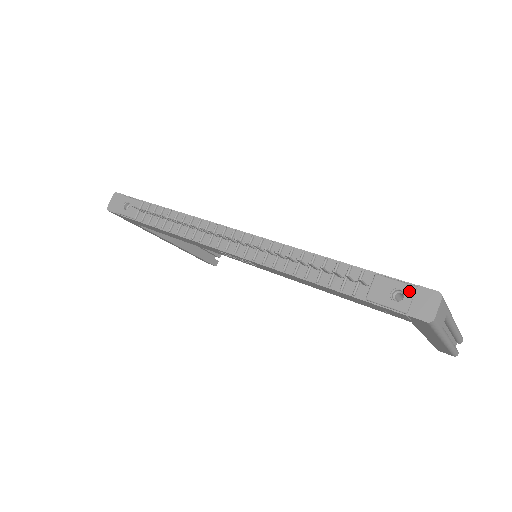
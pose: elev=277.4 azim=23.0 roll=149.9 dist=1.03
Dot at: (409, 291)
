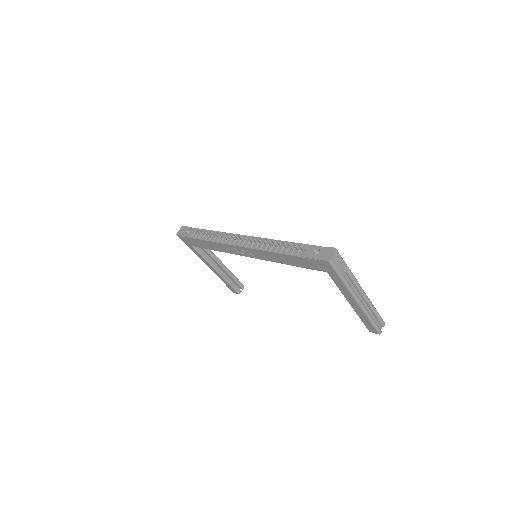
Dot at: (322, 249)
